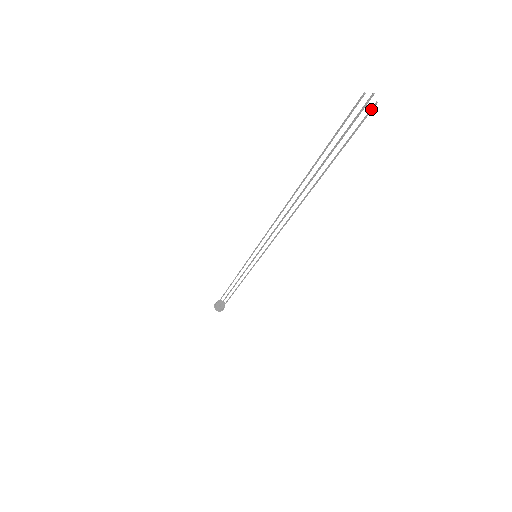
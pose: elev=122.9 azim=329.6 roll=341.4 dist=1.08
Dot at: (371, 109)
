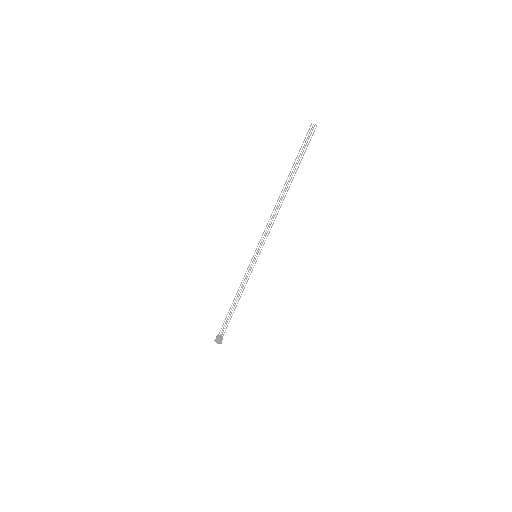
Dot at: occluded
